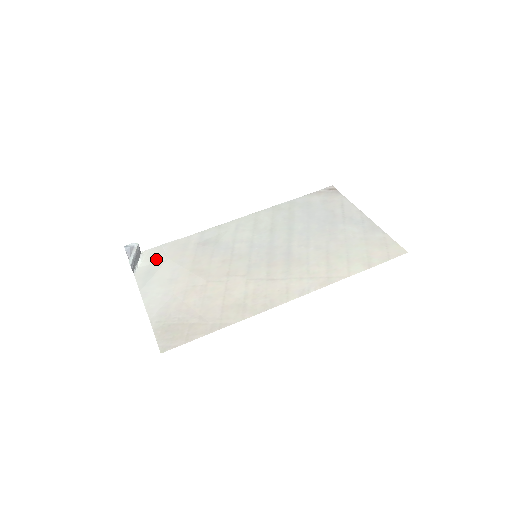
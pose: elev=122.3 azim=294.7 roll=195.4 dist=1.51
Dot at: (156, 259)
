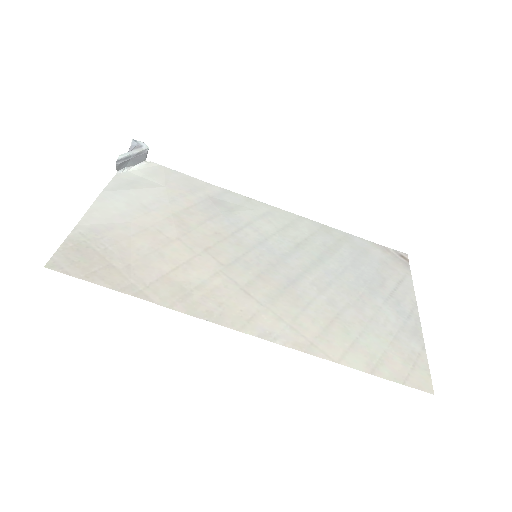
Dot at: (153, 177)
